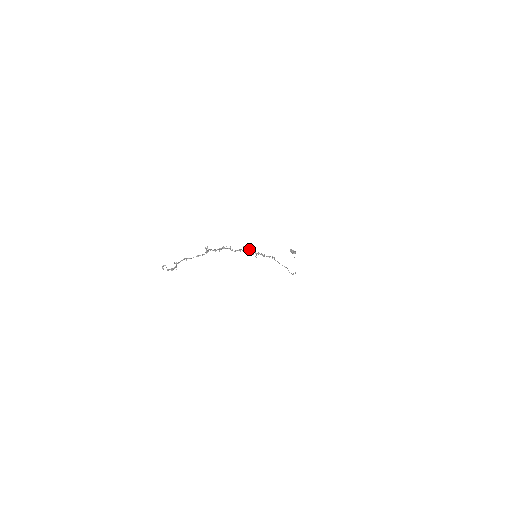
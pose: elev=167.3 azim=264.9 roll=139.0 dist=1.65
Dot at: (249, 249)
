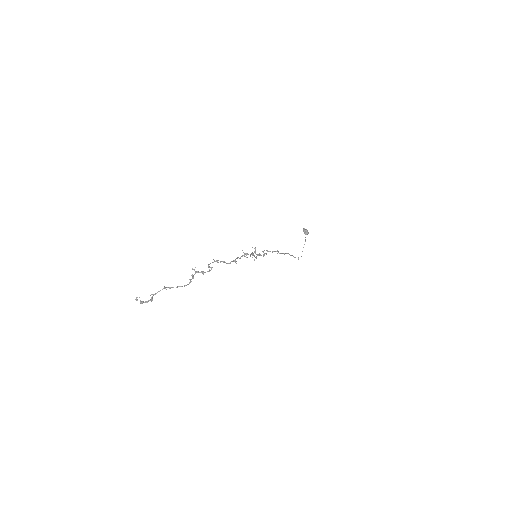
Dot at: (248, 254)
